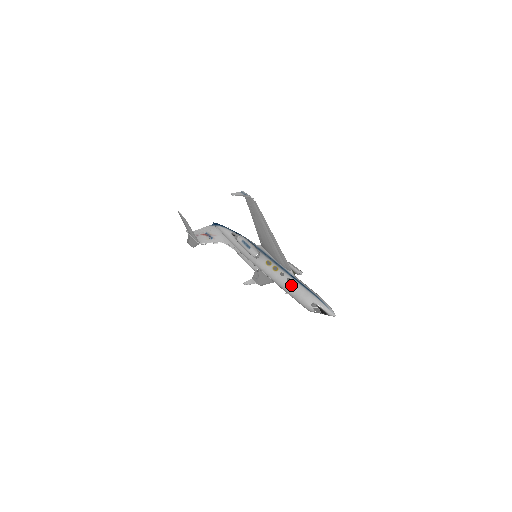
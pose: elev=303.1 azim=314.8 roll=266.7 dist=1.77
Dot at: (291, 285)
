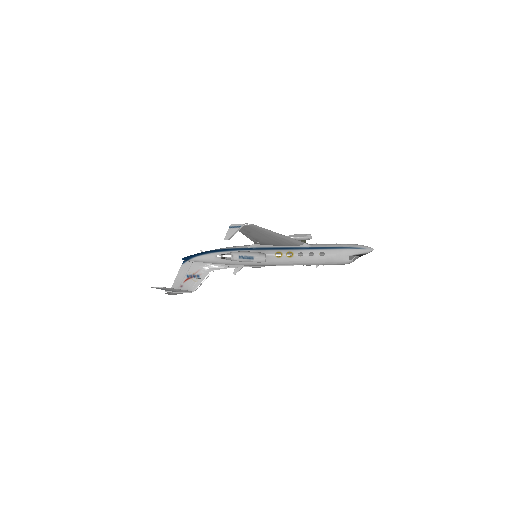
Dot at: (318, 257)
